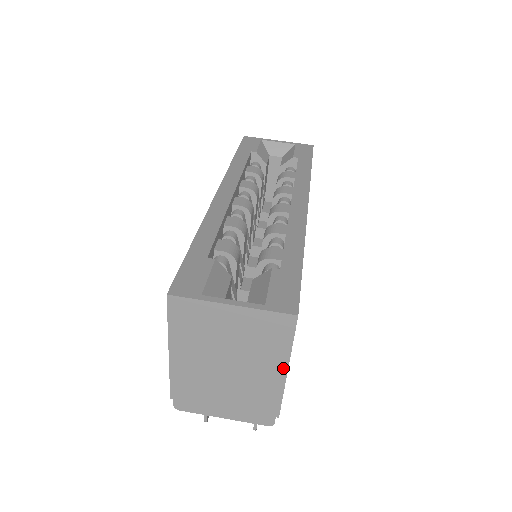
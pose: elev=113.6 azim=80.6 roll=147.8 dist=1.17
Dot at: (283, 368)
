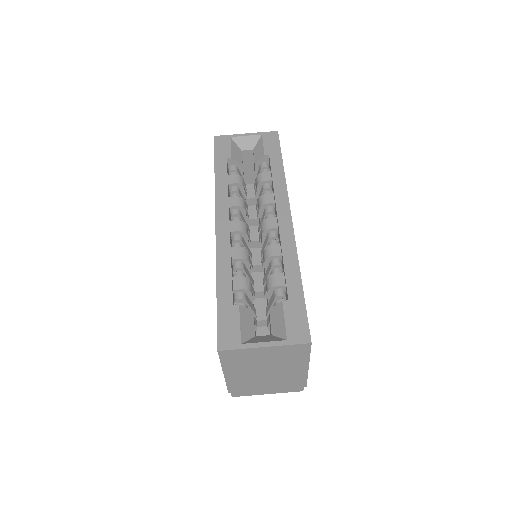
Dot at: (305, 366)
